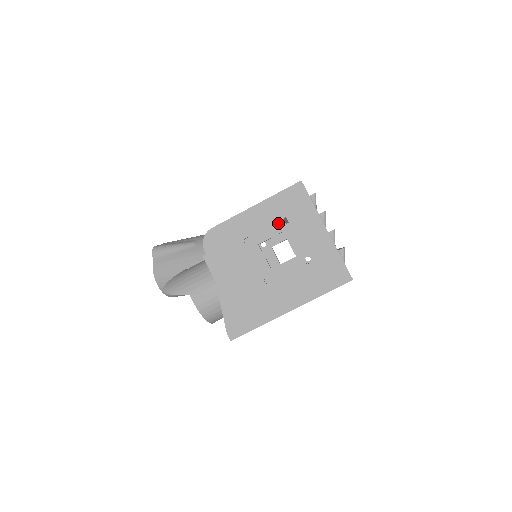
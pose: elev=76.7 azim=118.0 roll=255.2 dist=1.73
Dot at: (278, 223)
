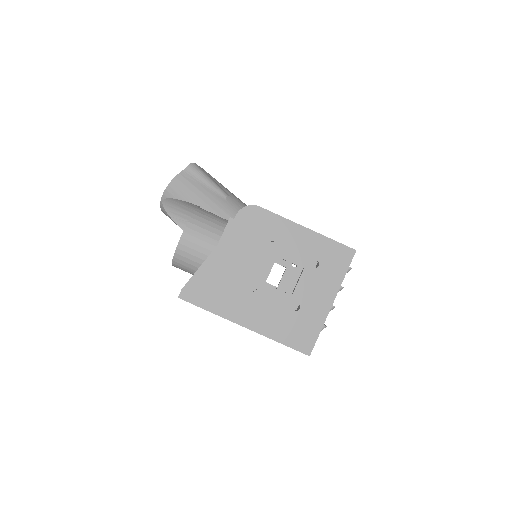
Dot at: (307, 259)
